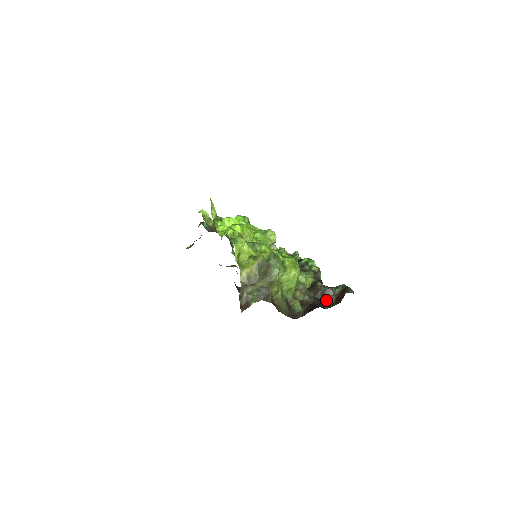
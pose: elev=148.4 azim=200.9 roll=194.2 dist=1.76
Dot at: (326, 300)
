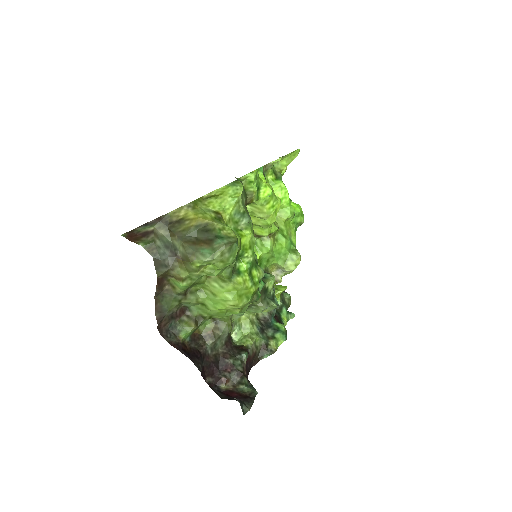
Dot at: (221, 375)
